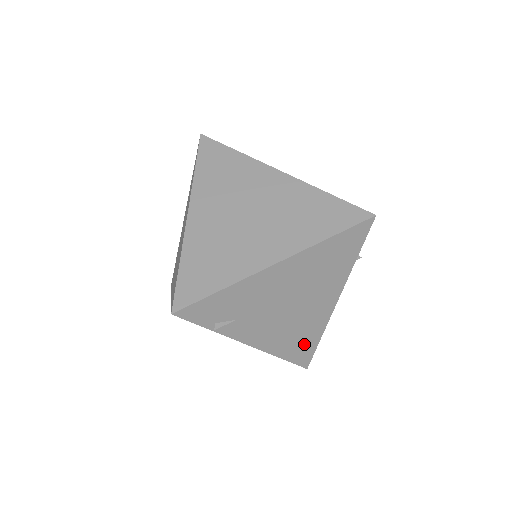
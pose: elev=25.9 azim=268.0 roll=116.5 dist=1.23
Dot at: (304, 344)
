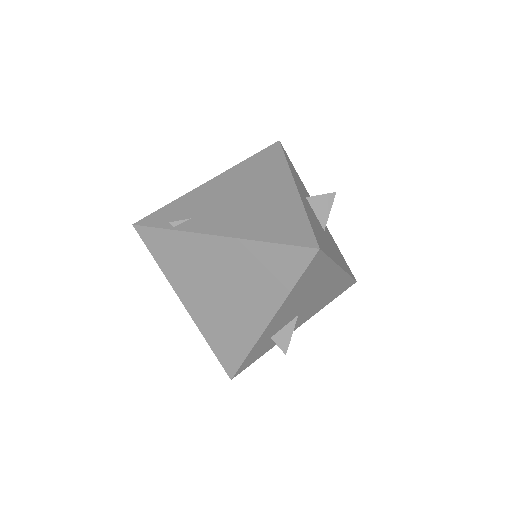
Dot at: (288, 225)
